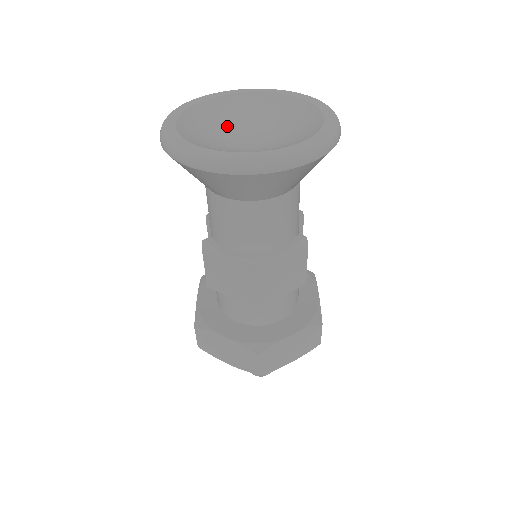
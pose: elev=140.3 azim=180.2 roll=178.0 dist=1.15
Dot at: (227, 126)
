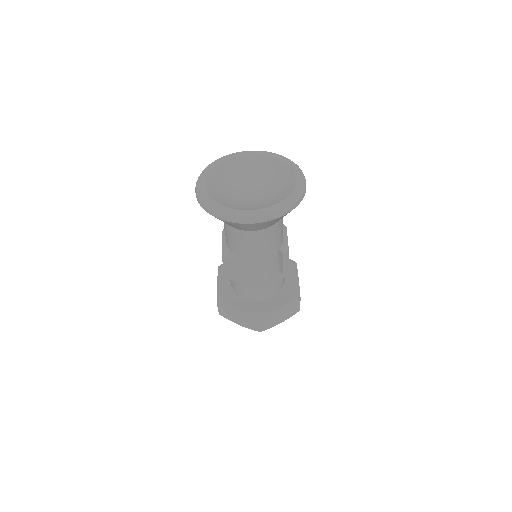
Dot at: (254, 176)
